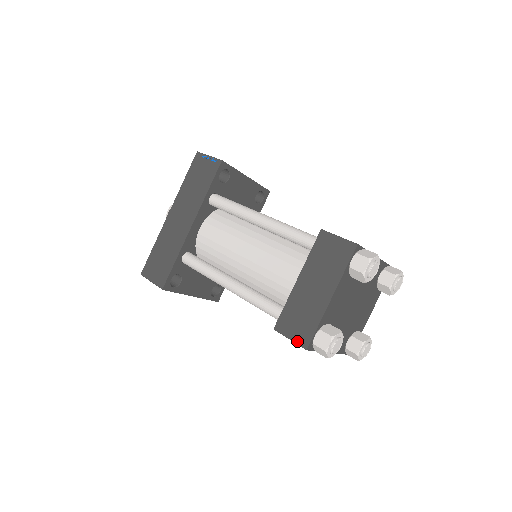
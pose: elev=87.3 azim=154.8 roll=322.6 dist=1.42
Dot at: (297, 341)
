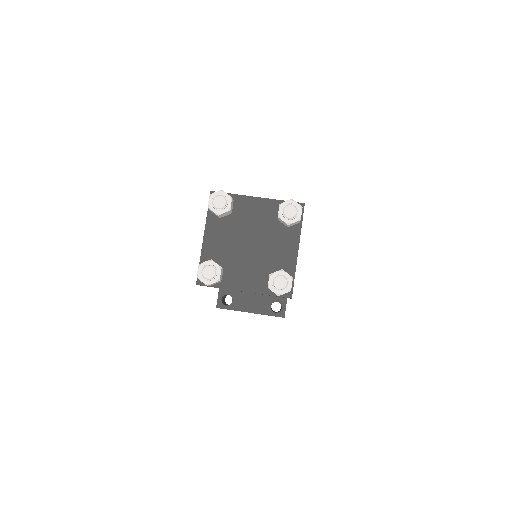
Dot at: occluded
